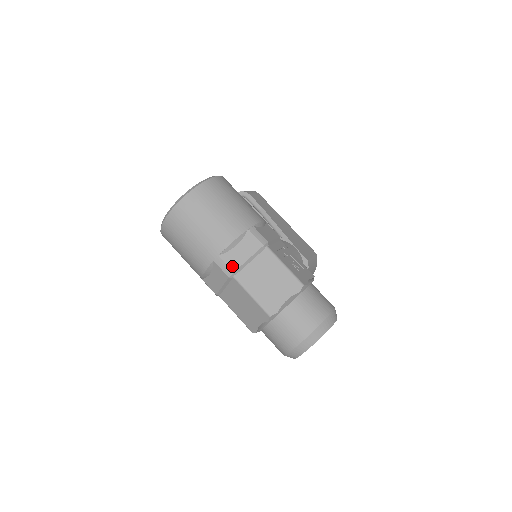
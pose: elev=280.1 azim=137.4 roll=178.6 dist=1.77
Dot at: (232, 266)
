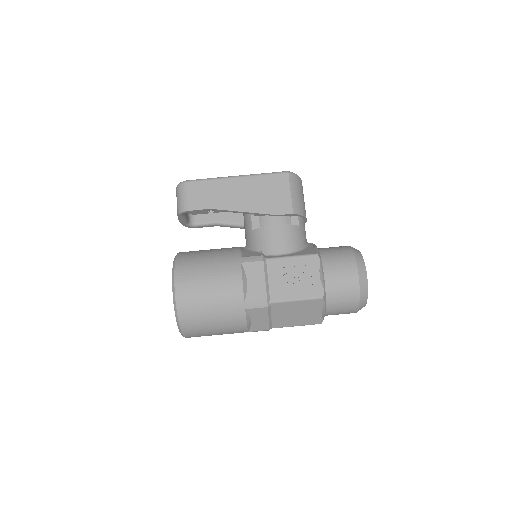
Dot at: (264, 329)
